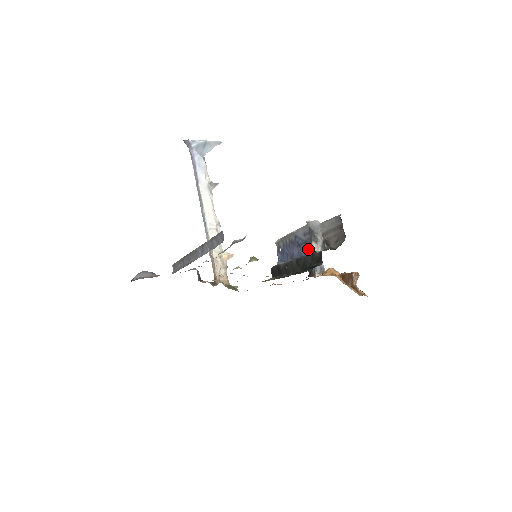
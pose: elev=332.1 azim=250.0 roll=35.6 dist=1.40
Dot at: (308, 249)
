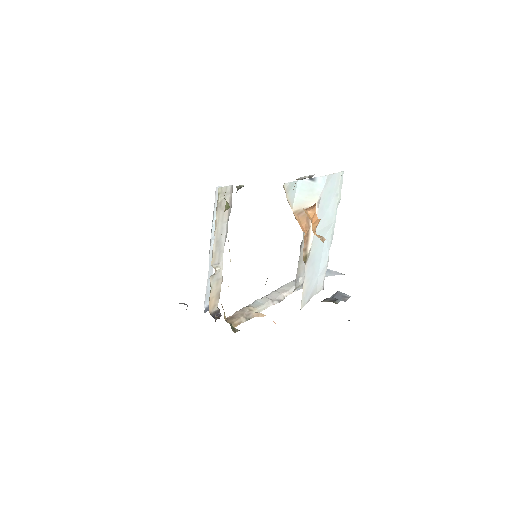
Dot at: occluded
